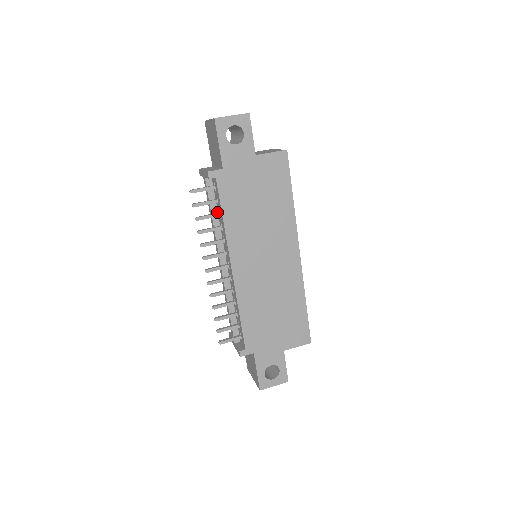
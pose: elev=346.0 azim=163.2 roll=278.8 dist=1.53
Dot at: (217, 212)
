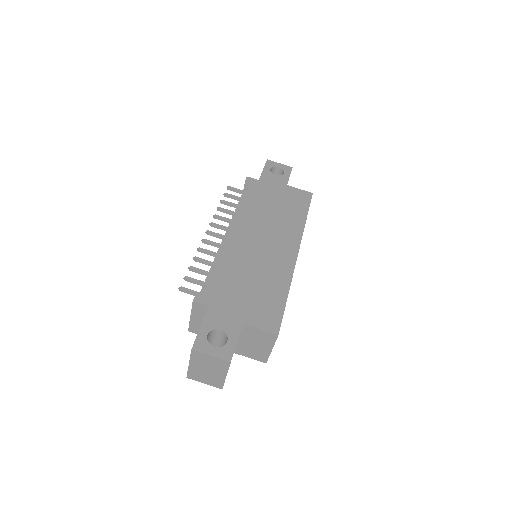
Dot at: occluded
